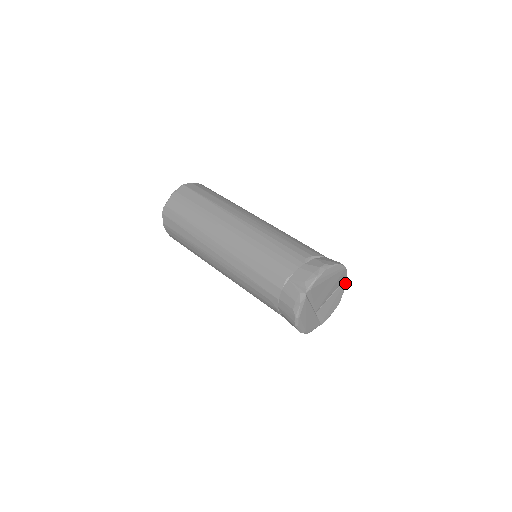
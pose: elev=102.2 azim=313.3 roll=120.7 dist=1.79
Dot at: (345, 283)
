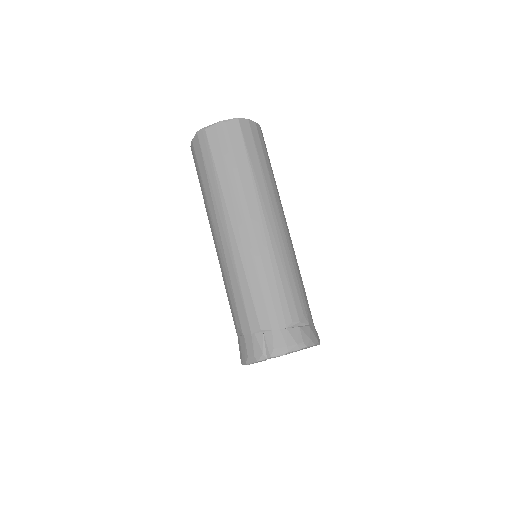
Dot at: occluded
